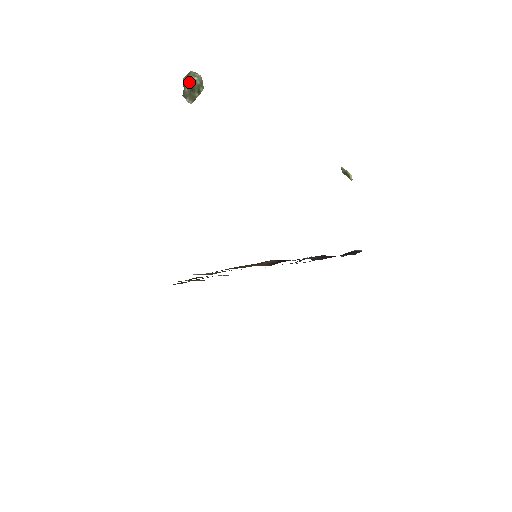
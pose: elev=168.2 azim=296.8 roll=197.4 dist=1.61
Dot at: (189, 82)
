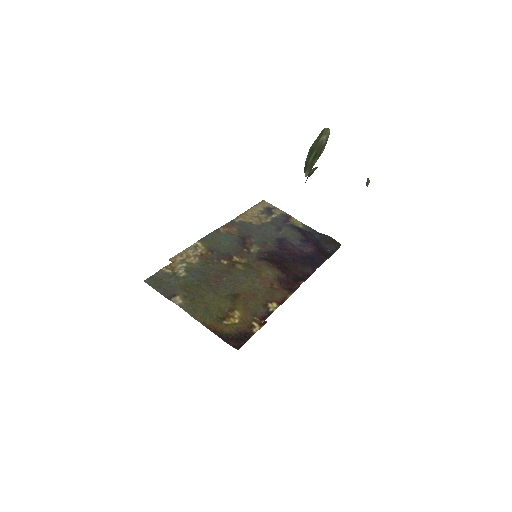
Dot at: (317, 146)
